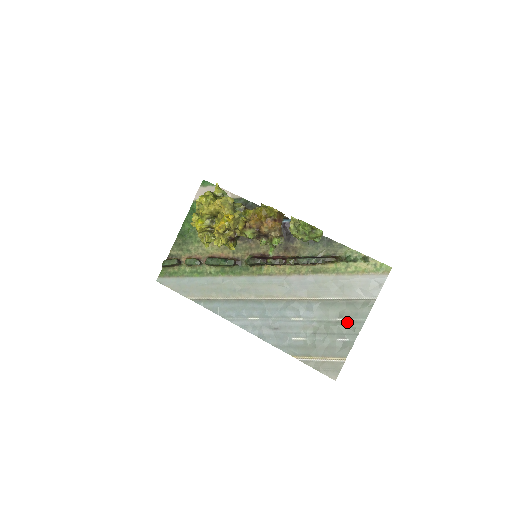
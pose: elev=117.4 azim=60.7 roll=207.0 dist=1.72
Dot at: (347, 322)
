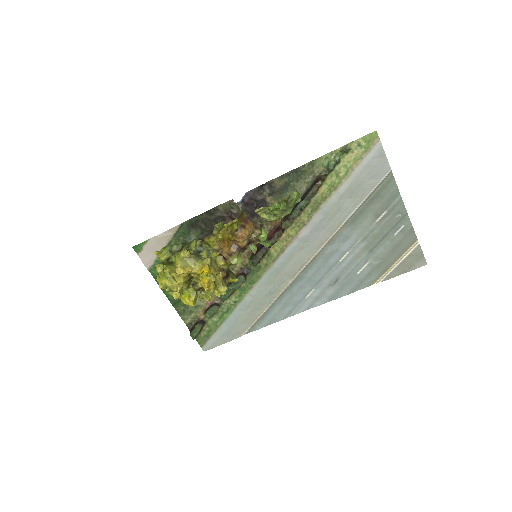
Dot at: (387, 215)
